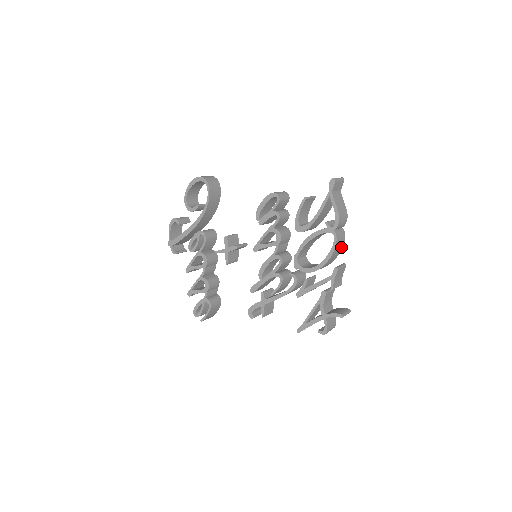
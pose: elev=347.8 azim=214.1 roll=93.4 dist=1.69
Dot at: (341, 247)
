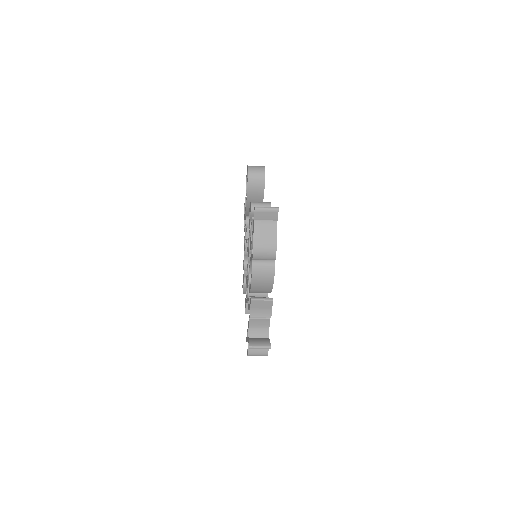
Dot at: (270, 280)
